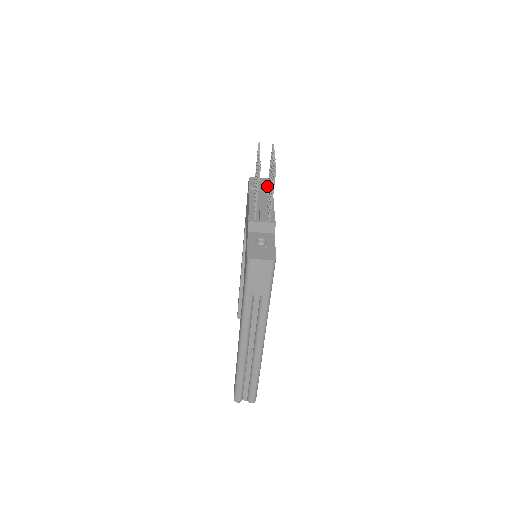
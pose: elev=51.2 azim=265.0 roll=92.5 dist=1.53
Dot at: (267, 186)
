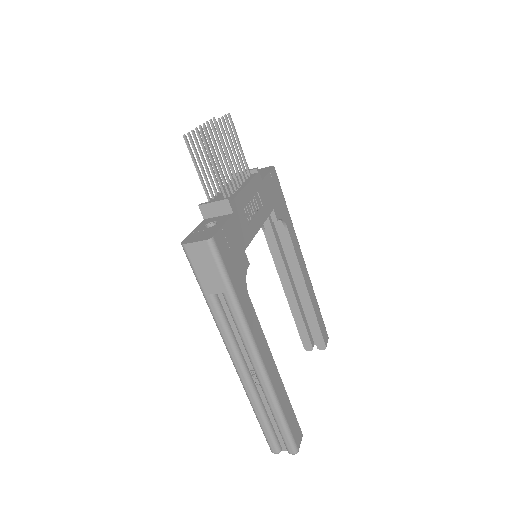
Dot at: (251, 169)
